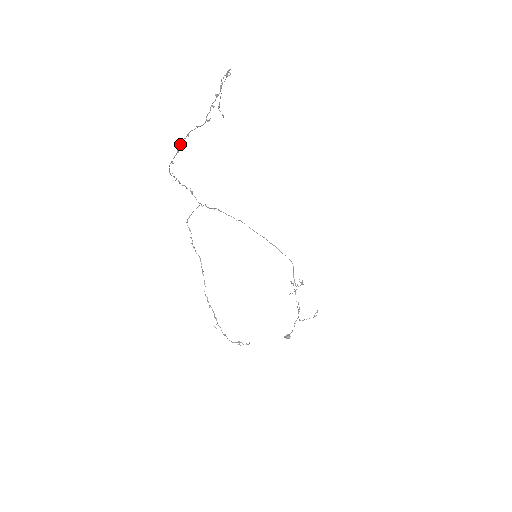
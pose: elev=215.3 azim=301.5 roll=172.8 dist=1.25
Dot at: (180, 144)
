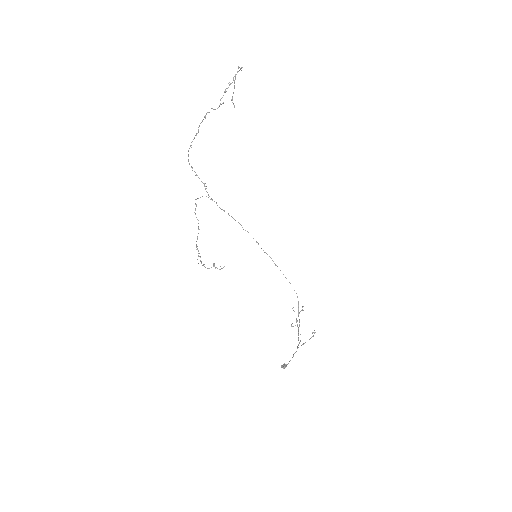
Dot at: occluded
